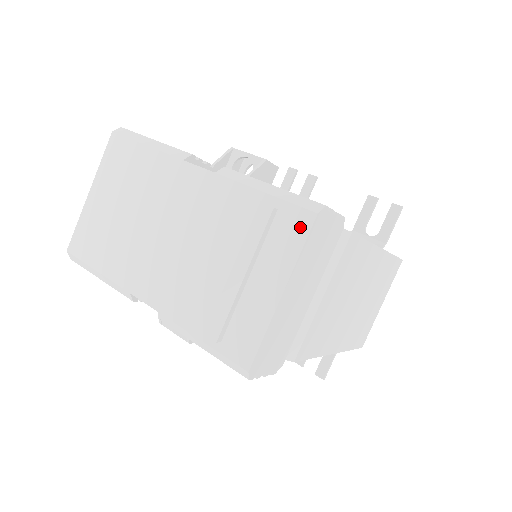
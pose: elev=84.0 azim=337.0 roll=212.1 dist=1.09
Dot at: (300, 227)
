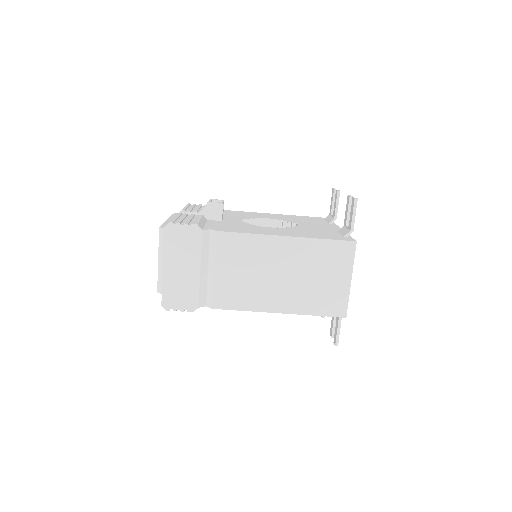
Dot at: (164, 235)
